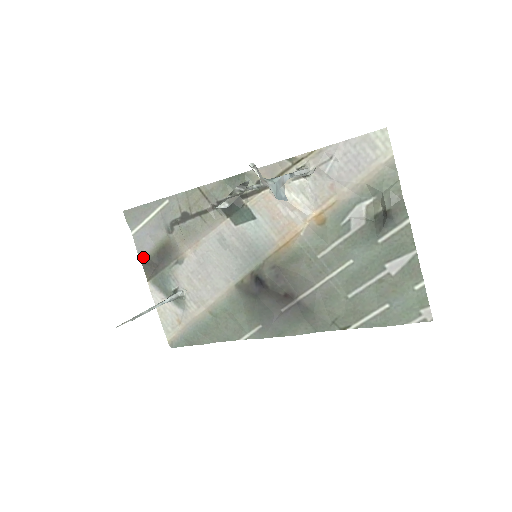
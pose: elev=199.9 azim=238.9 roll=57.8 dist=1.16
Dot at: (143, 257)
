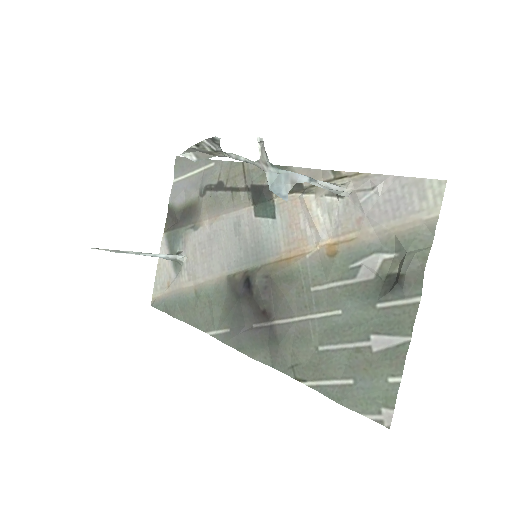
Dot at: (171, 208)
